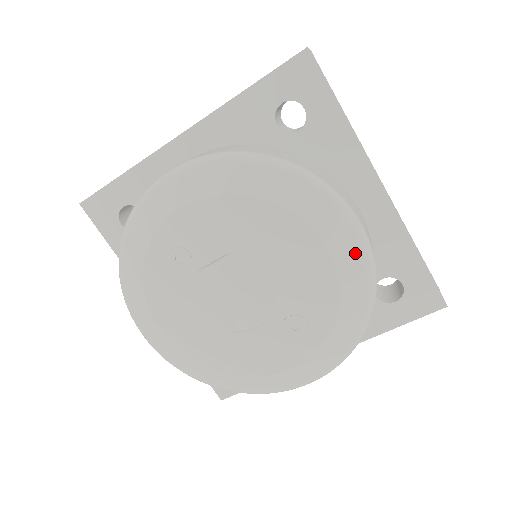
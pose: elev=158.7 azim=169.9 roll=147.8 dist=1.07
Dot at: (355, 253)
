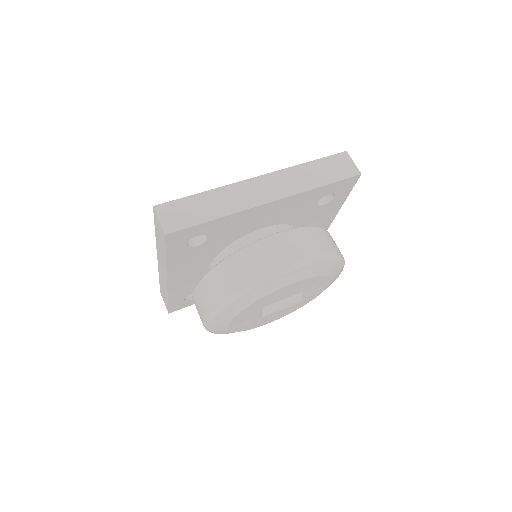
Dot at: (305, 270)
